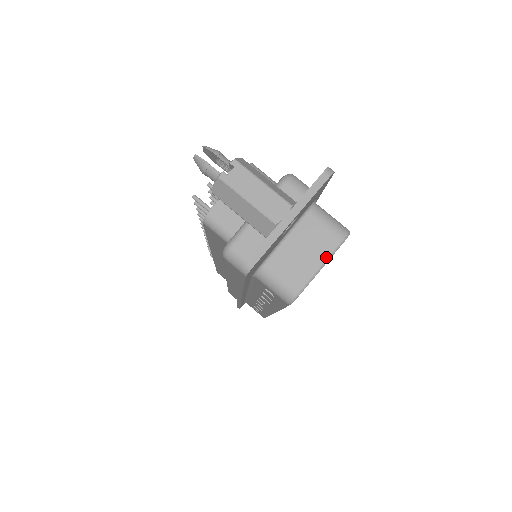
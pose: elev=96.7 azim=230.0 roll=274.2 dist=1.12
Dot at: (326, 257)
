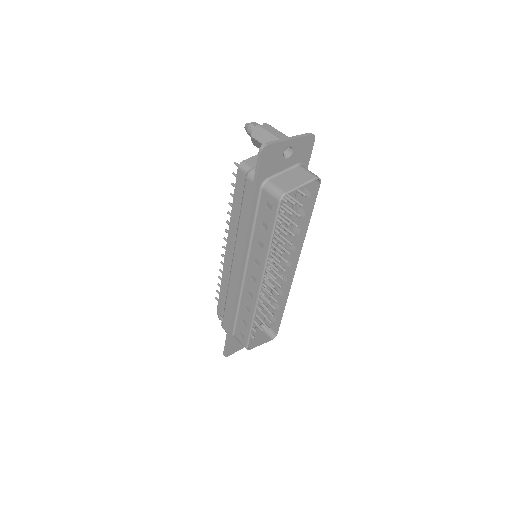
Dot at: (306, 182)
